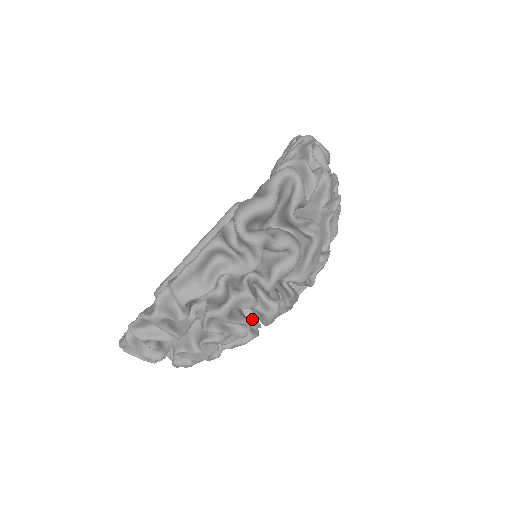
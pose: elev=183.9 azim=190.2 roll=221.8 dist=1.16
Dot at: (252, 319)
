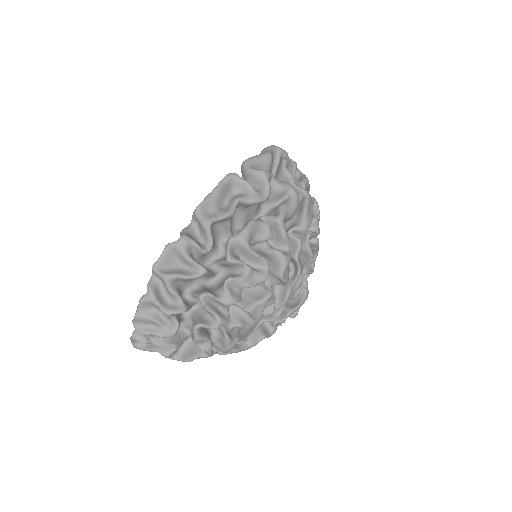
Dot at: (266, 288)
